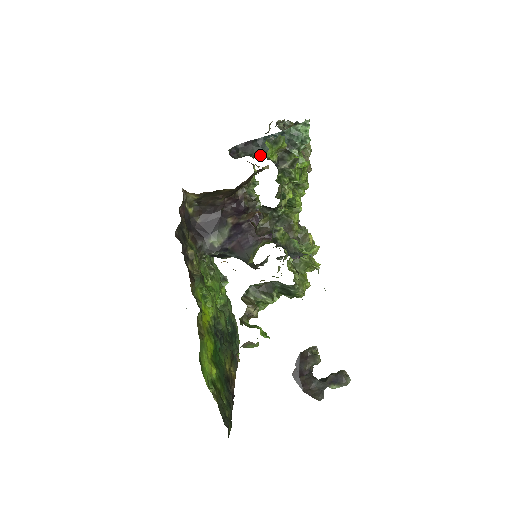
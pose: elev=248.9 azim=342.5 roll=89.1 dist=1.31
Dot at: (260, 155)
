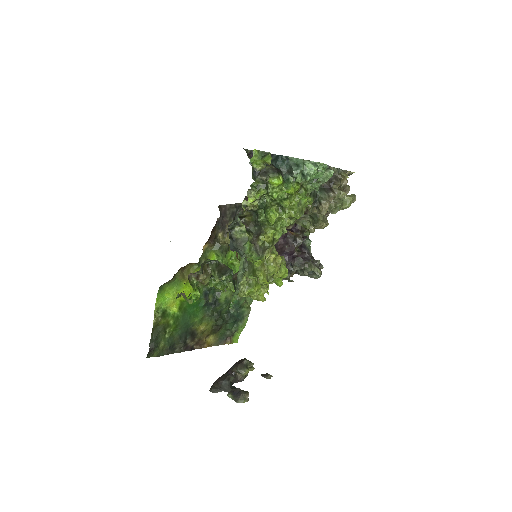
Dot at: occluded
